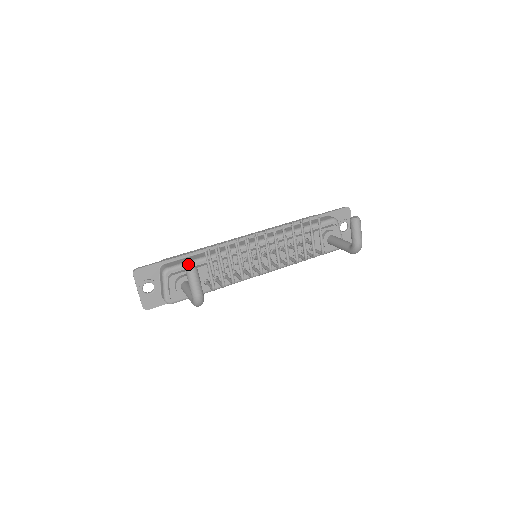
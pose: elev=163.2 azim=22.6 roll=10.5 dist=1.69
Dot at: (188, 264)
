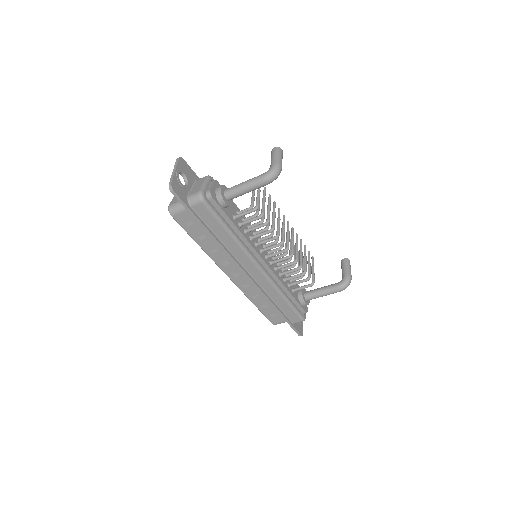
Dot at: occluded
